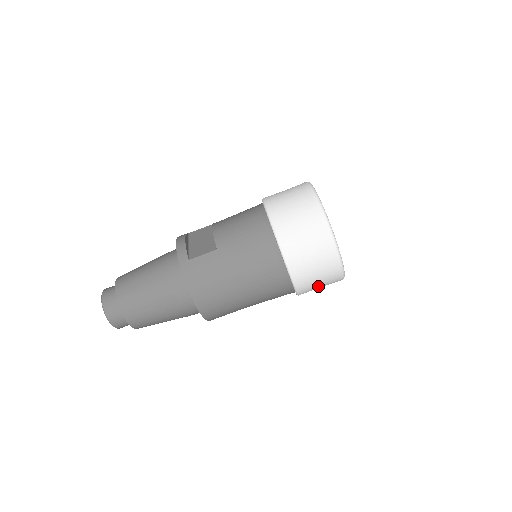
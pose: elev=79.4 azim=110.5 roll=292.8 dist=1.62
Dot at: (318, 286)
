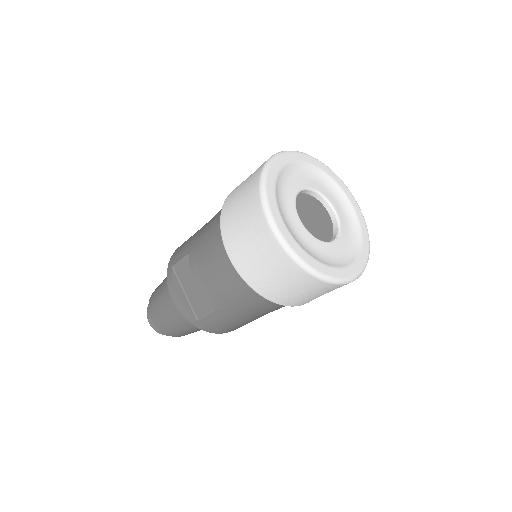
Dot at: occluded
